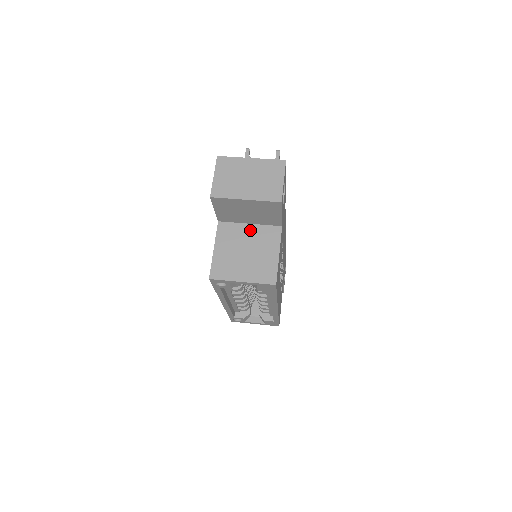
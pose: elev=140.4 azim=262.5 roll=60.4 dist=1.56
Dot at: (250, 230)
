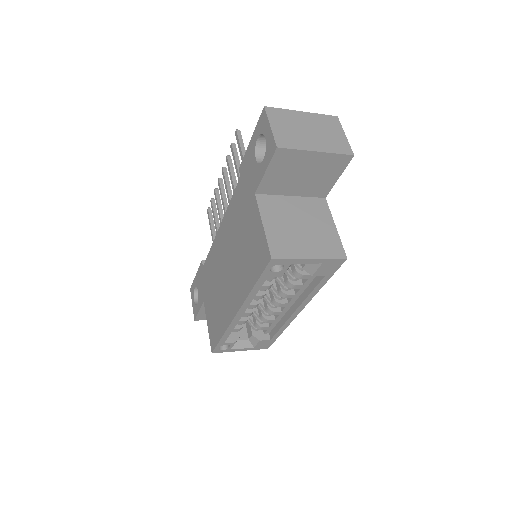
Dot at: (295, 202)
